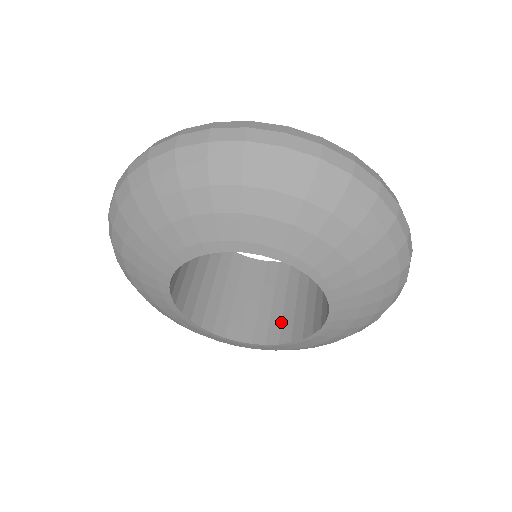
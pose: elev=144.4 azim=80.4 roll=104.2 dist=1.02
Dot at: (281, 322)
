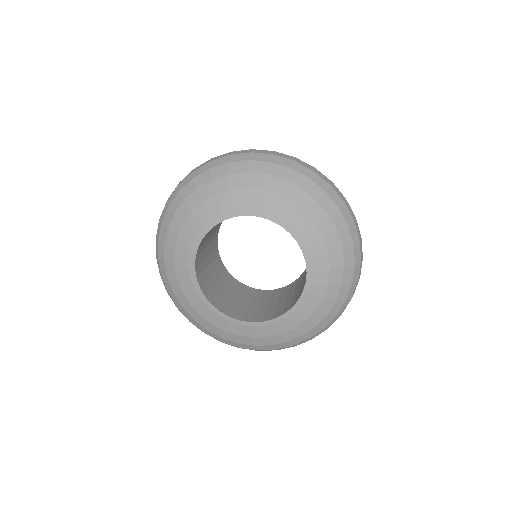
Dot at: (274, 311)
